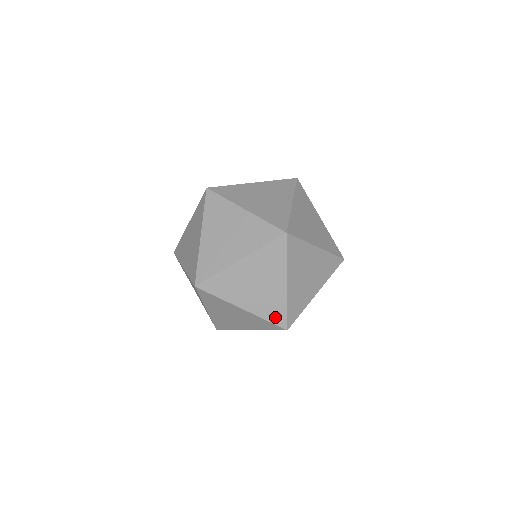
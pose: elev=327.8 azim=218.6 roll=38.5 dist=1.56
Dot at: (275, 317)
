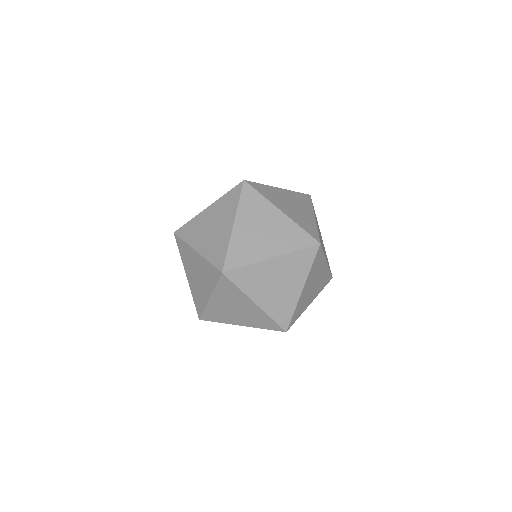
Dot at: (301, 242)
